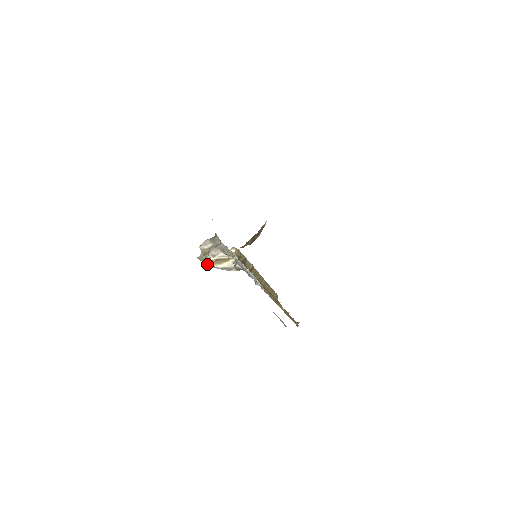
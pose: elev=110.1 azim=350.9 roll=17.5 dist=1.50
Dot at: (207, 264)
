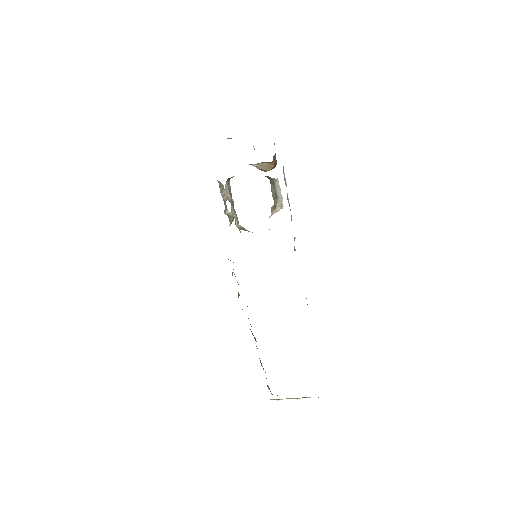
Dot at: occluded
